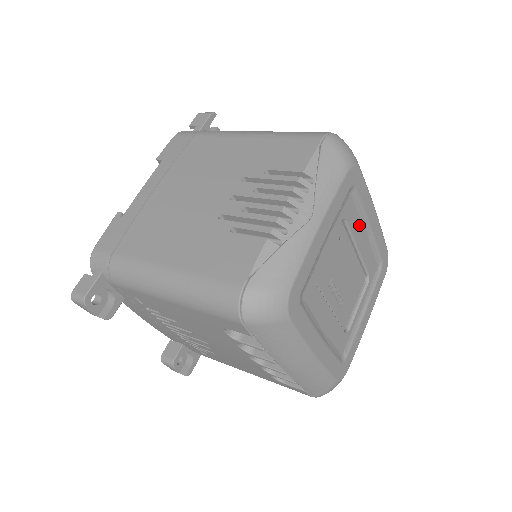
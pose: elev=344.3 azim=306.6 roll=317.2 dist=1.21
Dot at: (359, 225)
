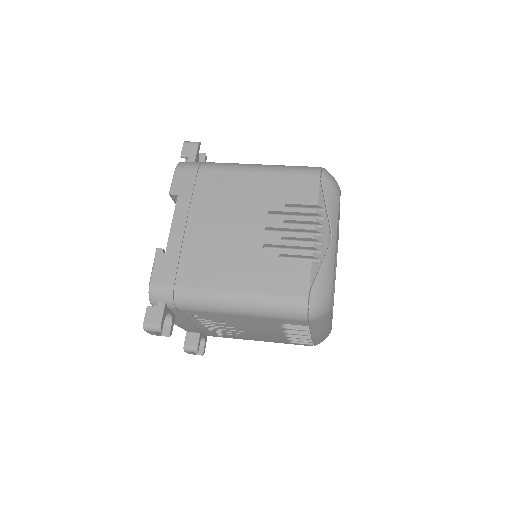
Dot at: occluded
